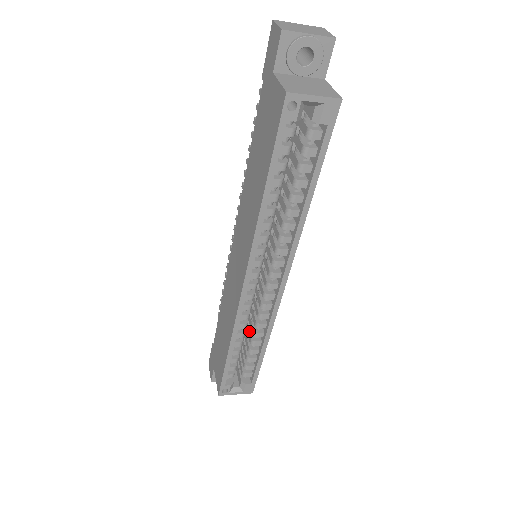
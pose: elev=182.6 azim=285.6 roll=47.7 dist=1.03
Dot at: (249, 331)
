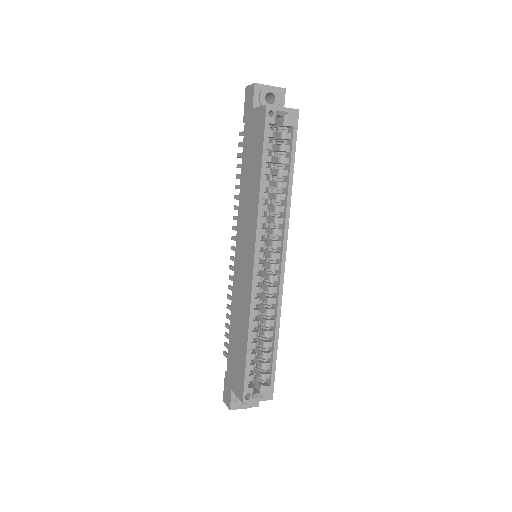
Dot at: (261, 326)
